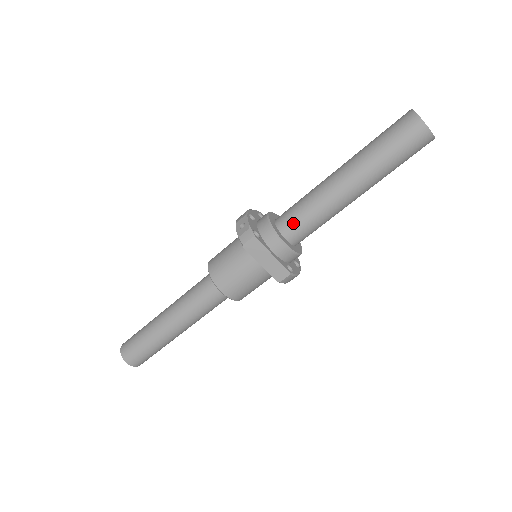
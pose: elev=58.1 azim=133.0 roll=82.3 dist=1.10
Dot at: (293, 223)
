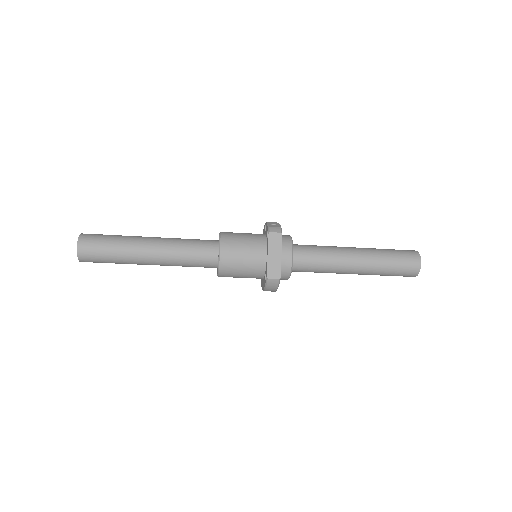
Dot at: (305, 252)
